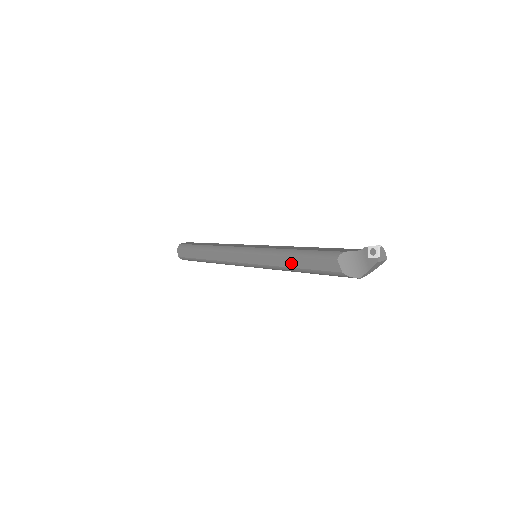
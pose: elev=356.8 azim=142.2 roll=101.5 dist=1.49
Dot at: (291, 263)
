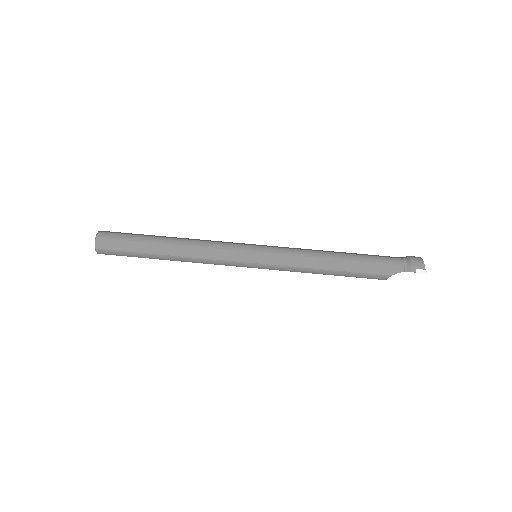
Dot at: (324, 274)
